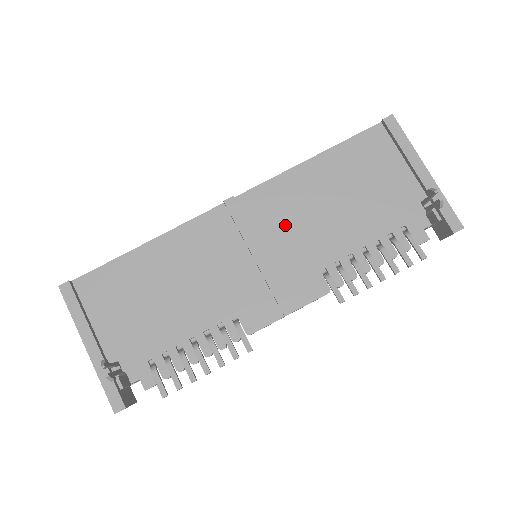
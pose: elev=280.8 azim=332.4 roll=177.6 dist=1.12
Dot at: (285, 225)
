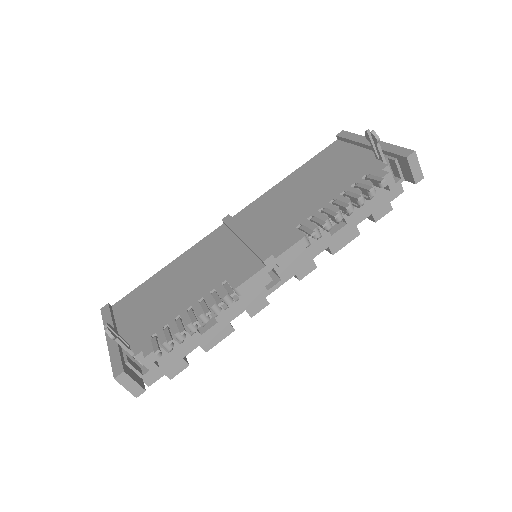
Dot at: (267, 215)
